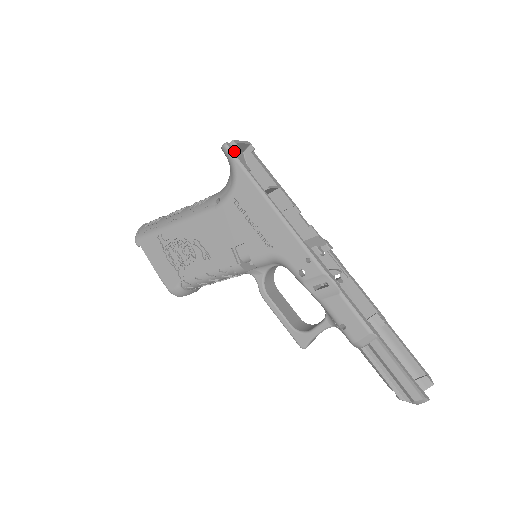
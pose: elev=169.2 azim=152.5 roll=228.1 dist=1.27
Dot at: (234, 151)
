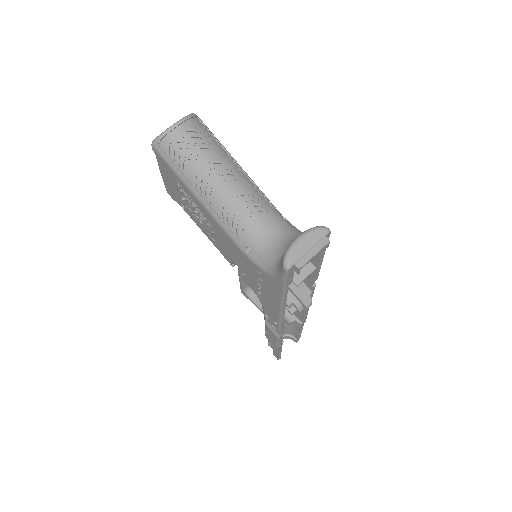
Dot at: (291, 273)
